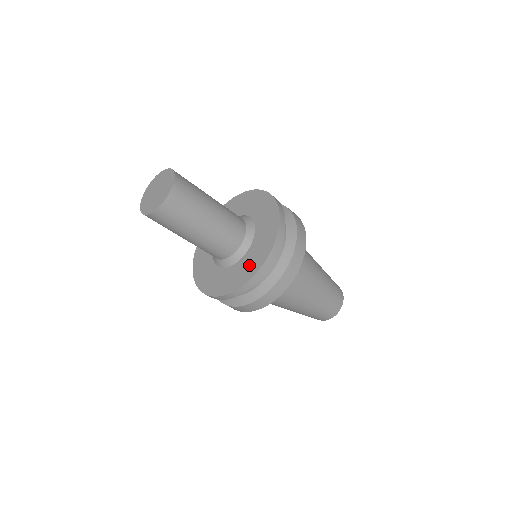
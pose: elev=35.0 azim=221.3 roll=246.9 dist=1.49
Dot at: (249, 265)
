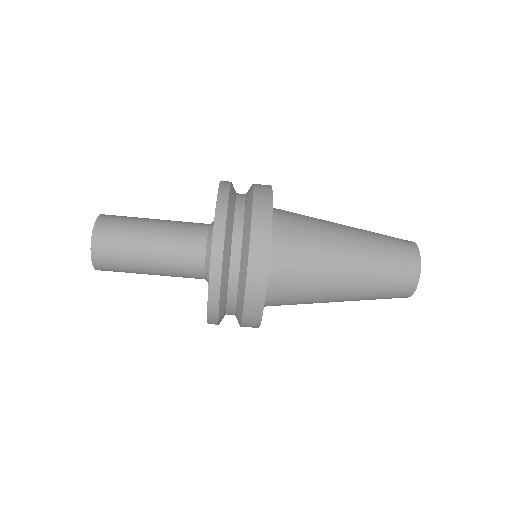
Dot at: occluded
